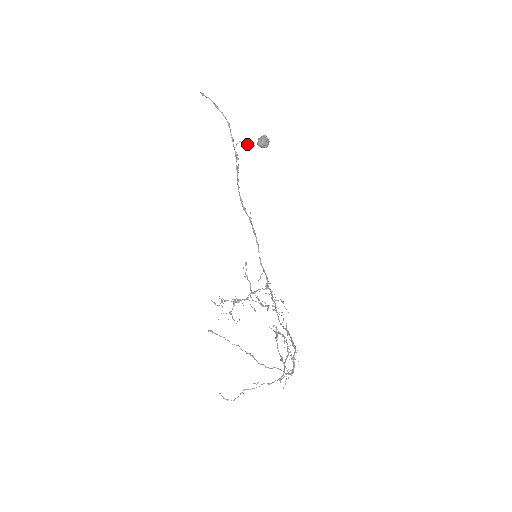
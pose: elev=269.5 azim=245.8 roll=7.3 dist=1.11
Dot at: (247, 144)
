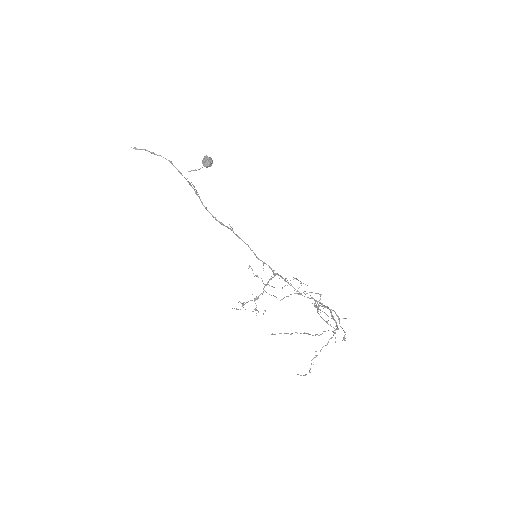
Dot at: (195, 170)
